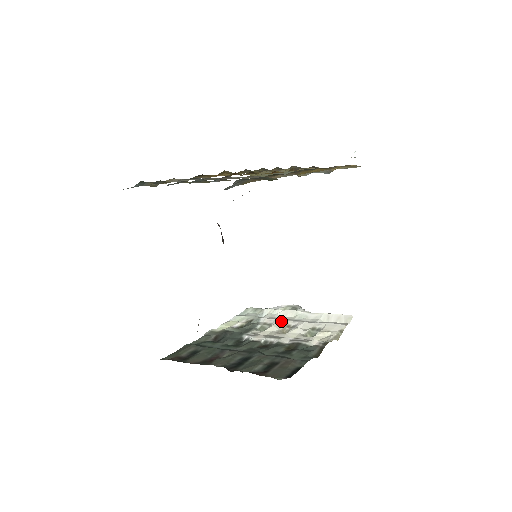
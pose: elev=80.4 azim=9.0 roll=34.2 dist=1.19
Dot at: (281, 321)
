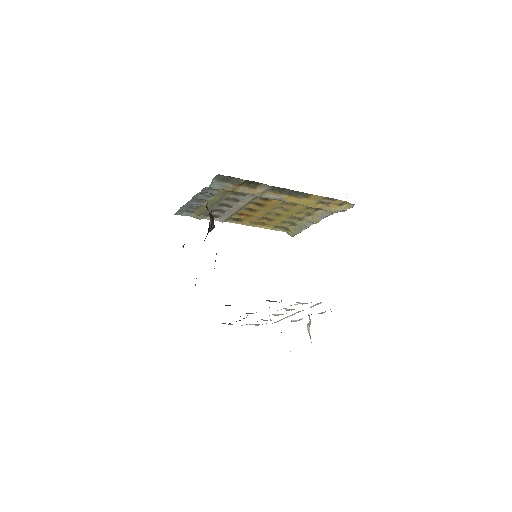
Dot at: occluded
